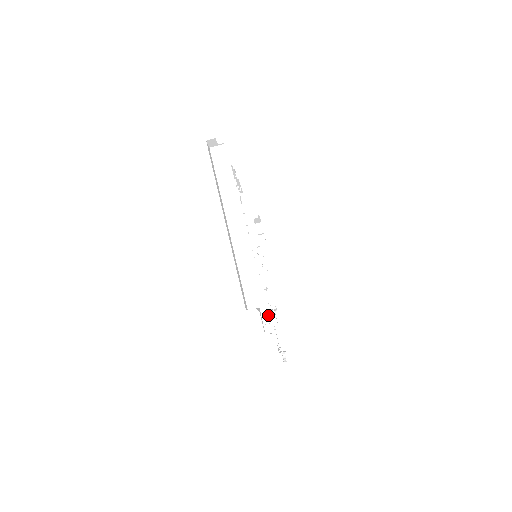
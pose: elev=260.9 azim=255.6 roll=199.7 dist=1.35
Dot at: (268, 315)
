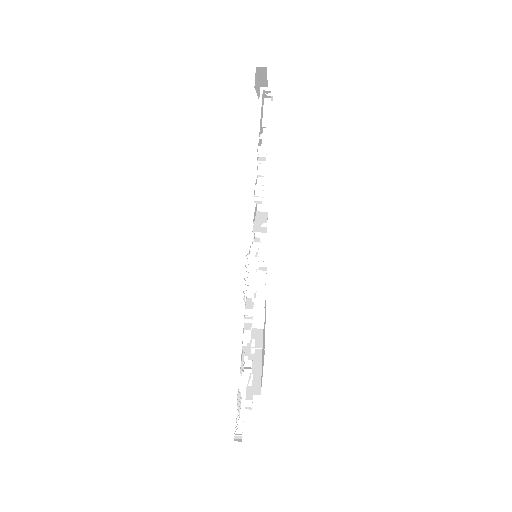
Dot at: (260, 202)
